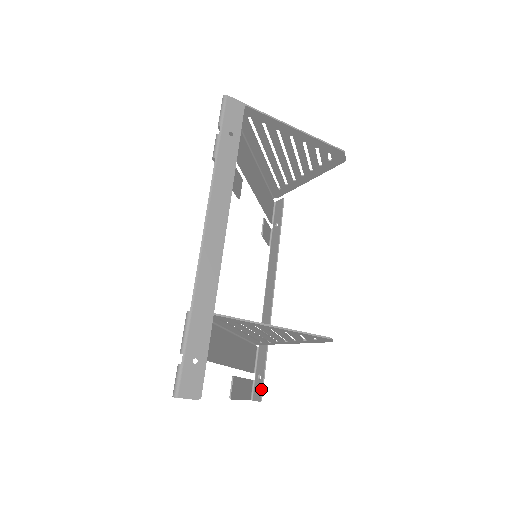
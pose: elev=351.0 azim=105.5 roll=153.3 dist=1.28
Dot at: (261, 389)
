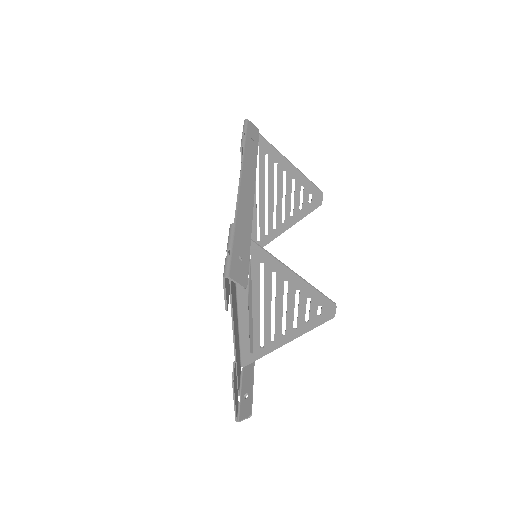
Dot at: (250, 404)
